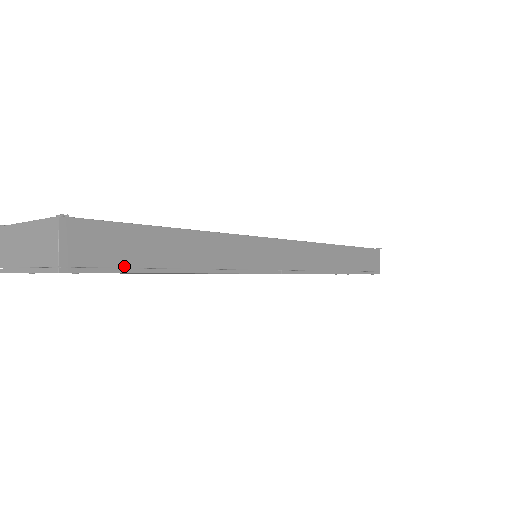
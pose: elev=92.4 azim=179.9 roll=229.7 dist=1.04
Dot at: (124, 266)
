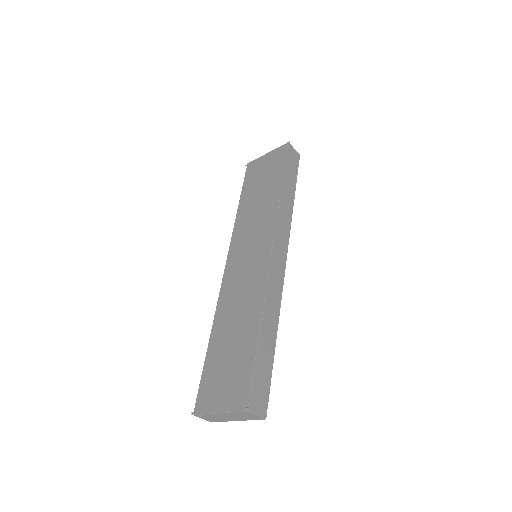
Dot at: (269, 381)
